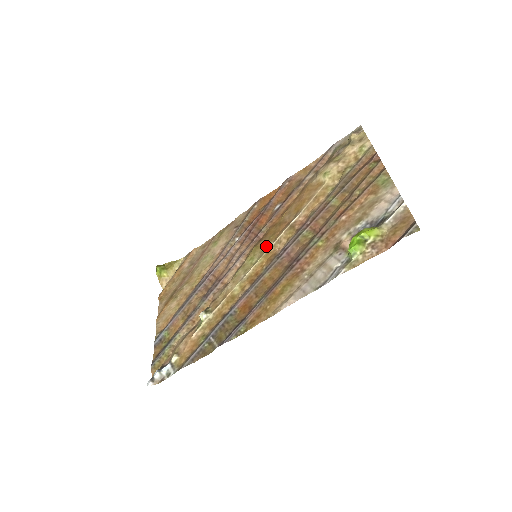
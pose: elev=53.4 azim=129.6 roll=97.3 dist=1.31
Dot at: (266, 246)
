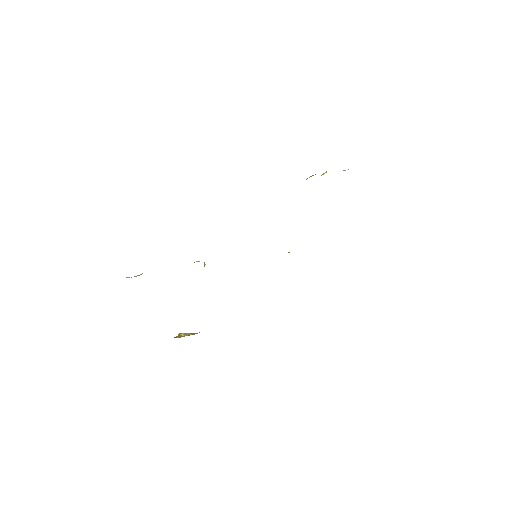
Dot at: occluded
